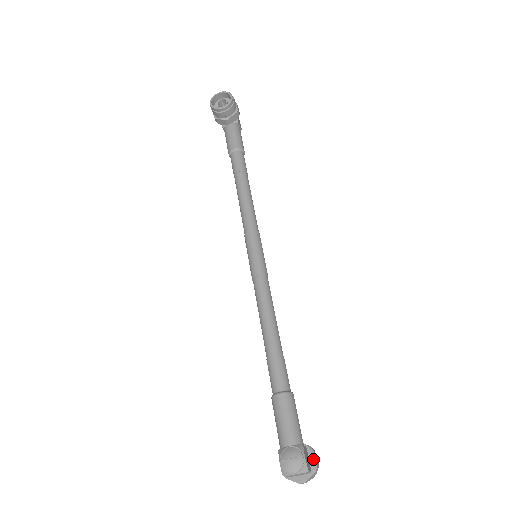
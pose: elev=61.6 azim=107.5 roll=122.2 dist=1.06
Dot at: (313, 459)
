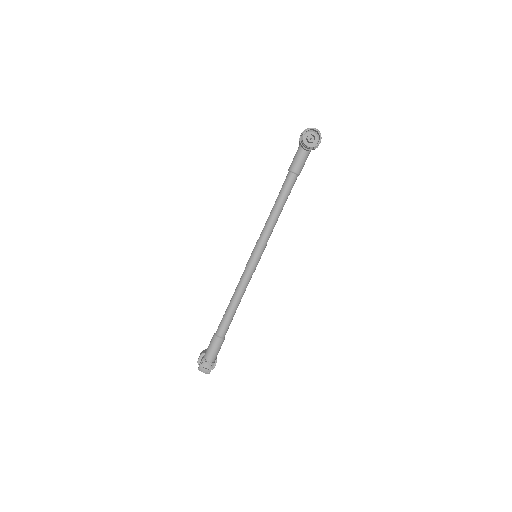
Dot at: (214, 365)
